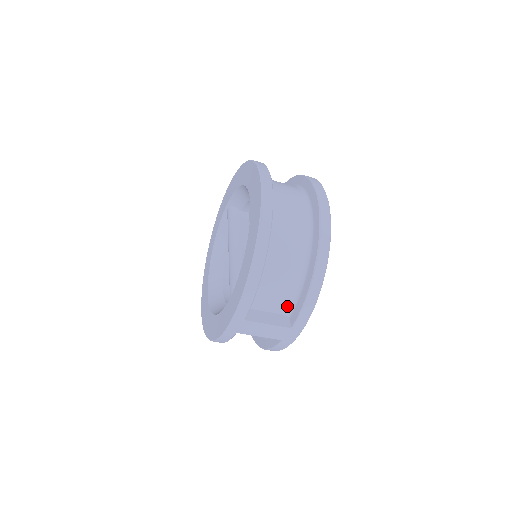
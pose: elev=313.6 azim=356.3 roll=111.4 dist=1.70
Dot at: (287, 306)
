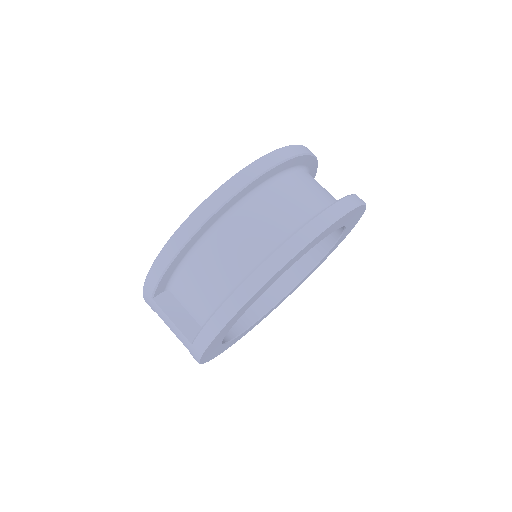
Dot at: (203, 318)
